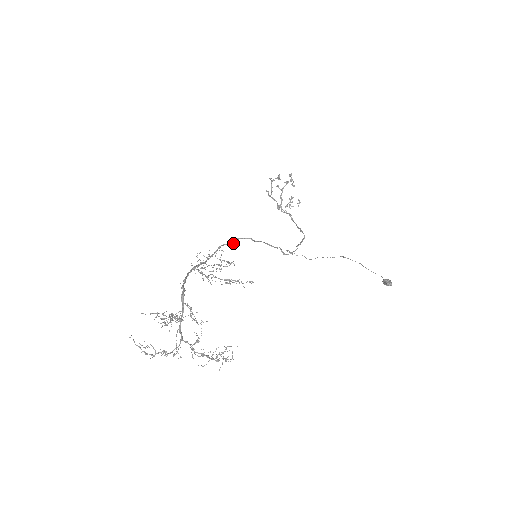
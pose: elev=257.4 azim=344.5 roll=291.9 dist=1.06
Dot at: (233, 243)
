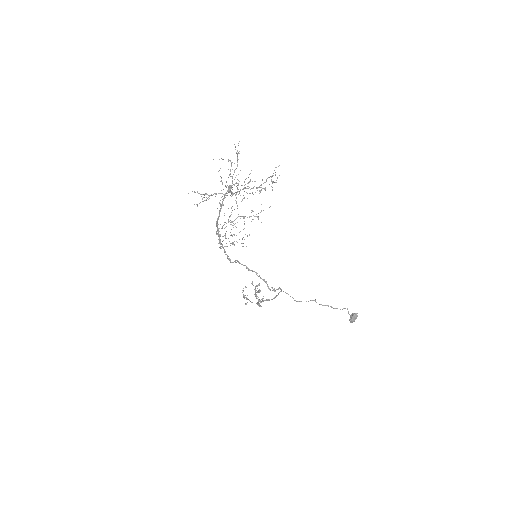
Dot at: (234, 261)
